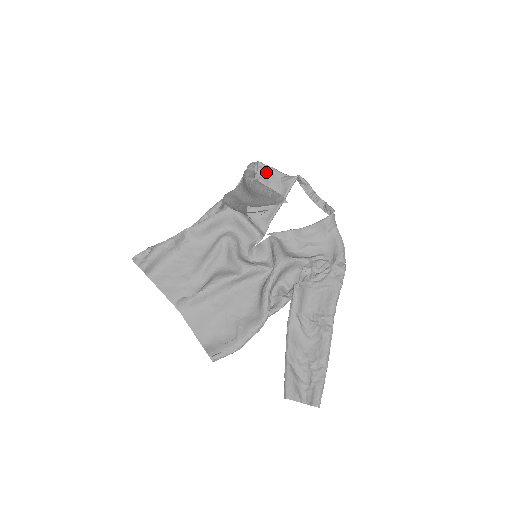
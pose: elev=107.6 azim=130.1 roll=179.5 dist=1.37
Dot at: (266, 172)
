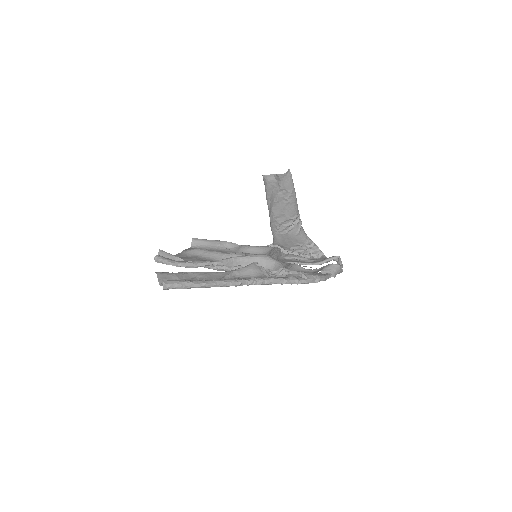
Dot at: (322, 259)
